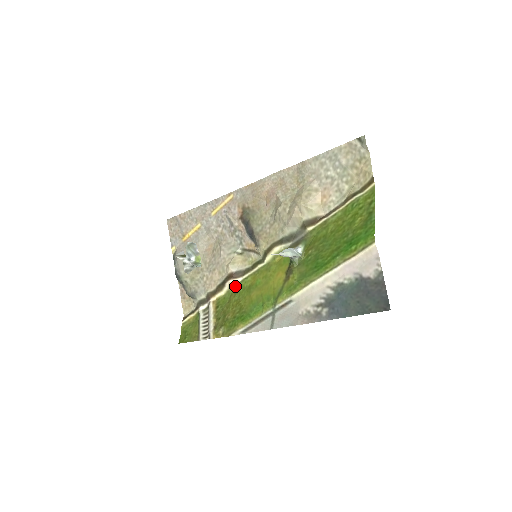
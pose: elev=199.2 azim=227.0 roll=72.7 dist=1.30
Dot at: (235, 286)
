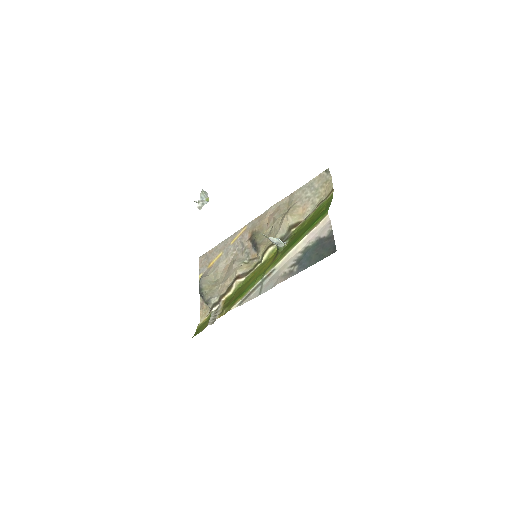
Dot at: (240, 284)
